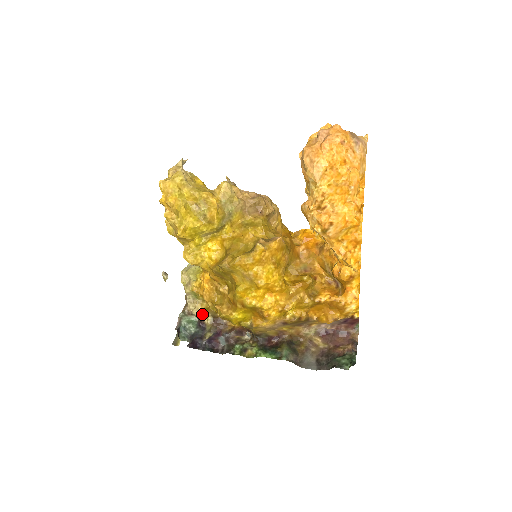
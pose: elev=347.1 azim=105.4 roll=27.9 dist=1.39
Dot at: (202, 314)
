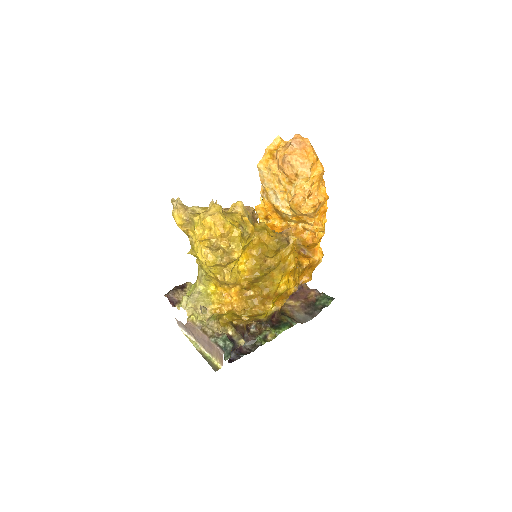
Dot at: (224, 330)
